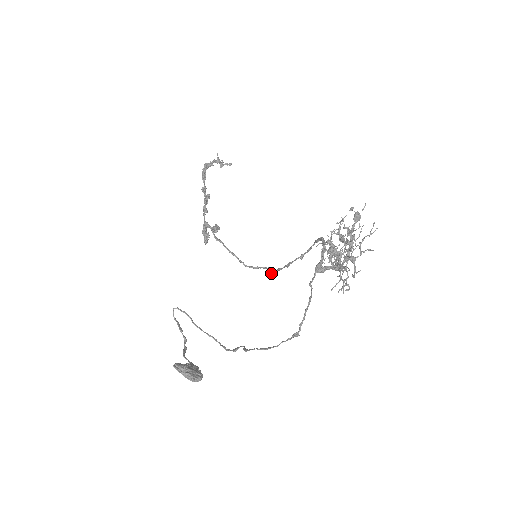
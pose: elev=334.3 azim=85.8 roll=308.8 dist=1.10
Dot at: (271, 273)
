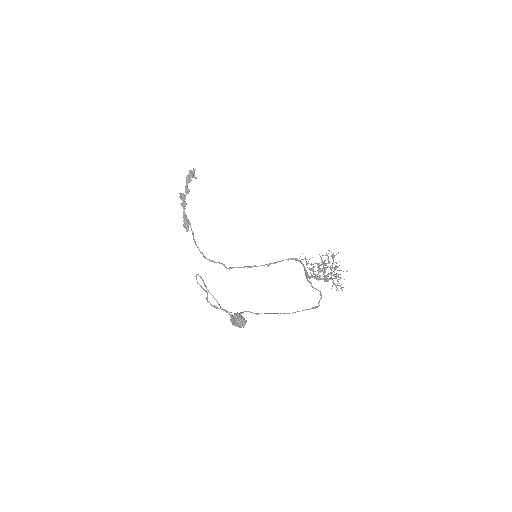
Dot at: (228, 268)
